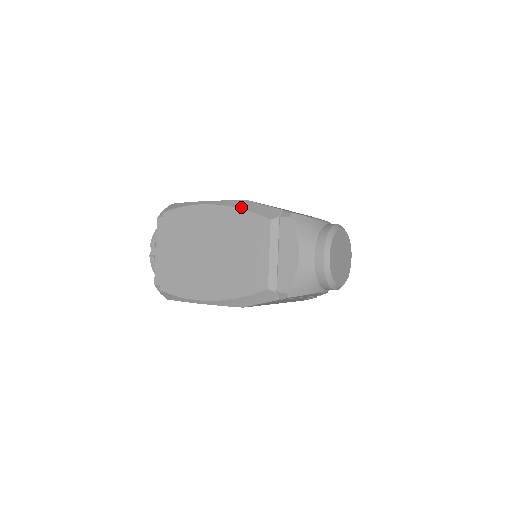
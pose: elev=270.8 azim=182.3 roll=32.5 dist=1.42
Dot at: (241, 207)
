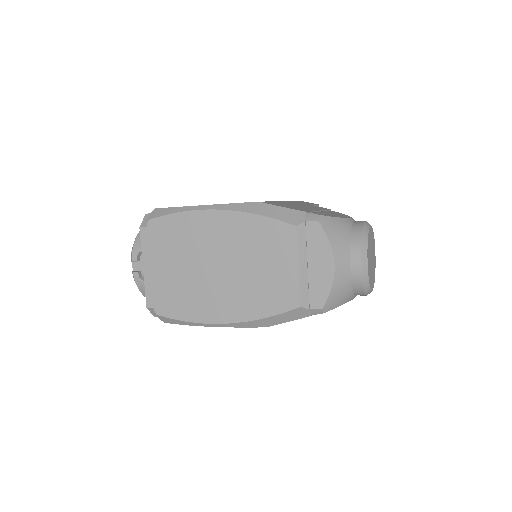
Dot at: (254, 212)
